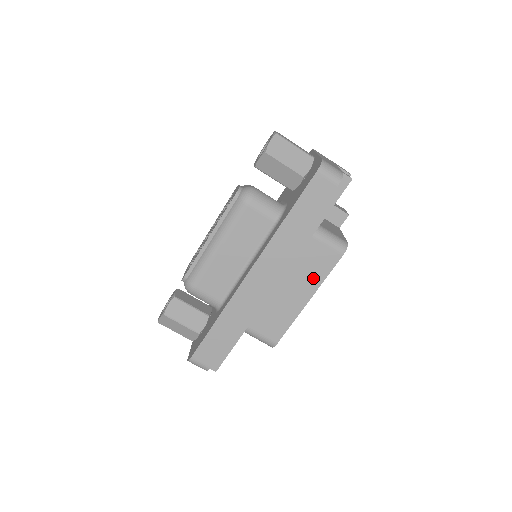
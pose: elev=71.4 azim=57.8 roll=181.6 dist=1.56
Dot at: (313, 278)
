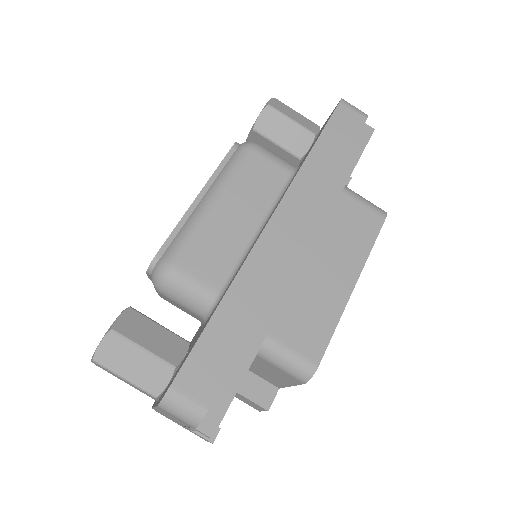
Dot at: (354, 250)
